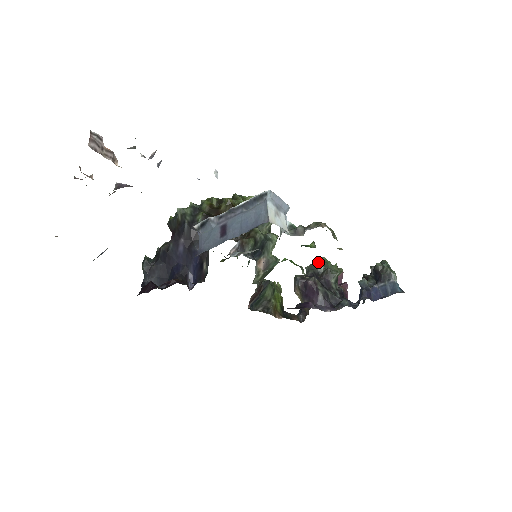
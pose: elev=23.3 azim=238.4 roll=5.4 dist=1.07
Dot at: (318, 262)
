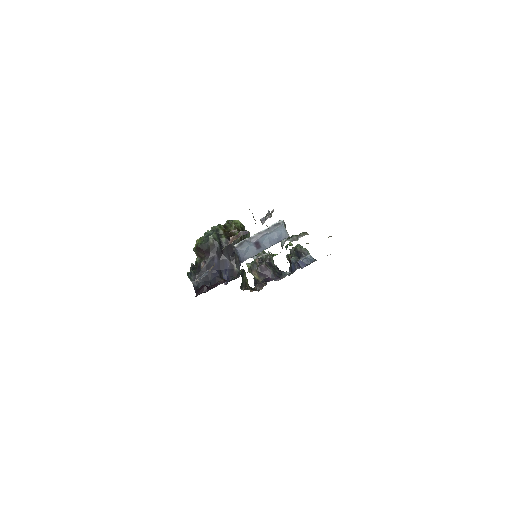
Dot at: (260, 252)
